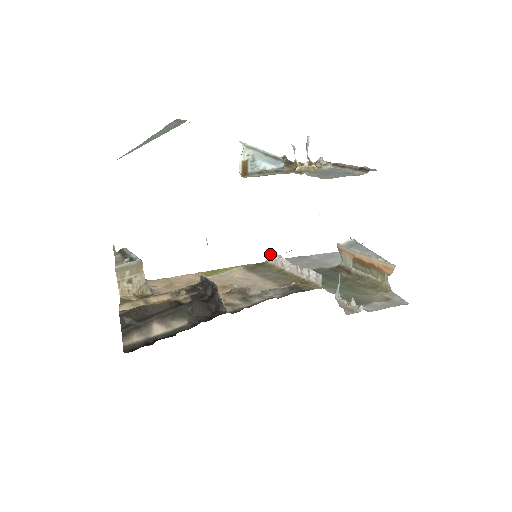
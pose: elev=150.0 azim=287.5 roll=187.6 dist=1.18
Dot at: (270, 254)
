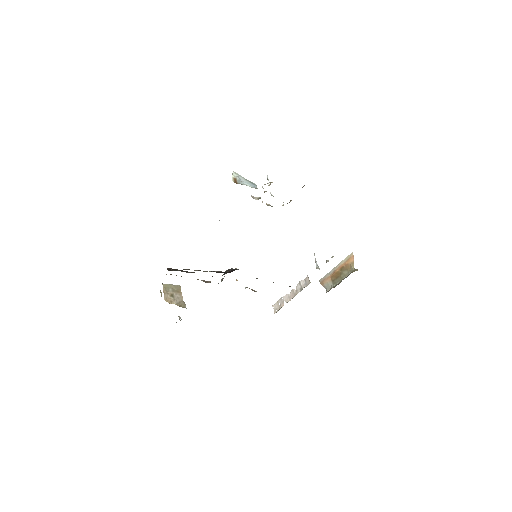
Dot at: (275, 306)
